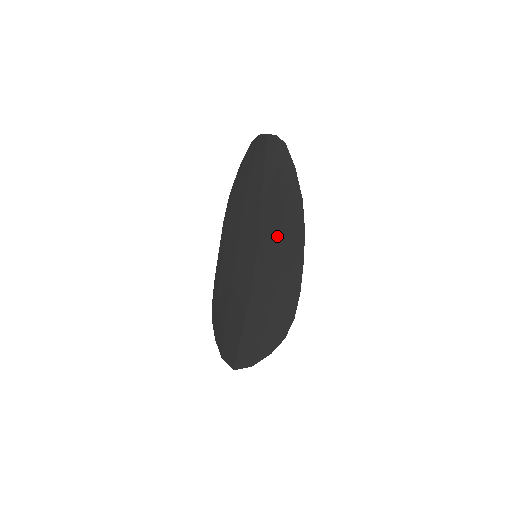
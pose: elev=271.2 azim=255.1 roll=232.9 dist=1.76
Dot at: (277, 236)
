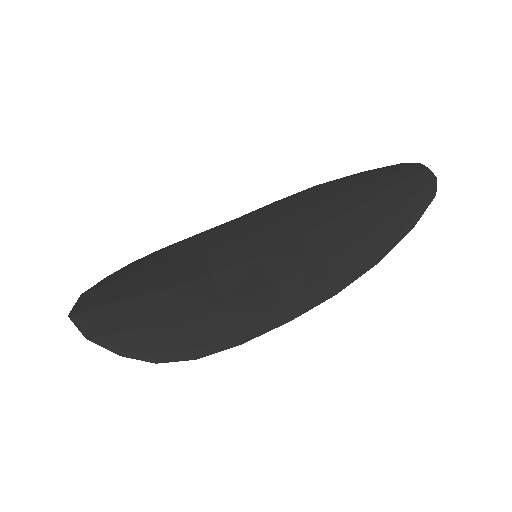
Dot at: (302, 264)
